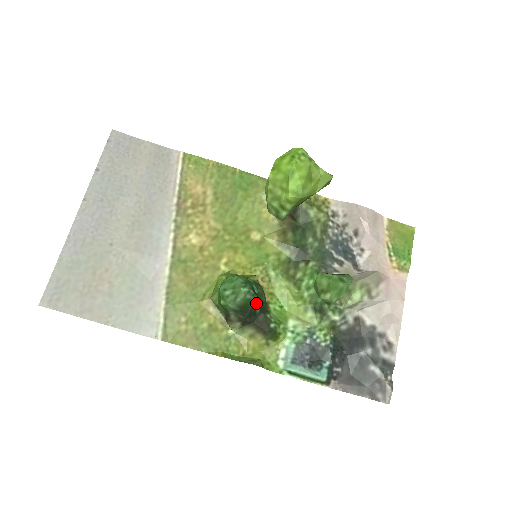
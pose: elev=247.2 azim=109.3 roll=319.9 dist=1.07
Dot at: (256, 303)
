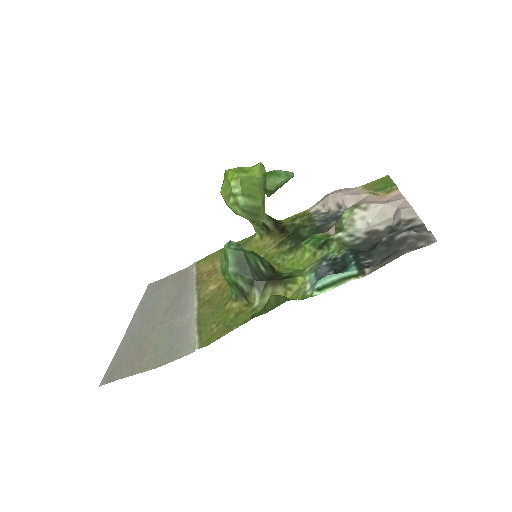
Dot at: (247, 253)
